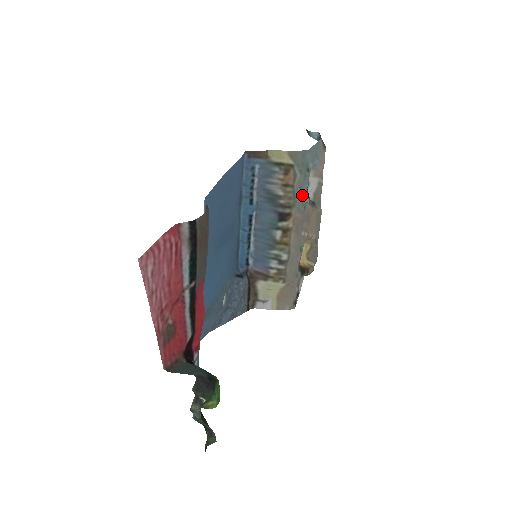
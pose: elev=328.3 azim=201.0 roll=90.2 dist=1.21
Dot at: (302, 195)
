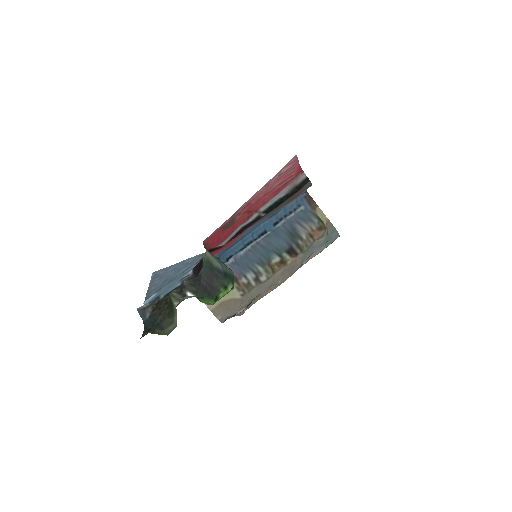
Dot at: (309, 253)
